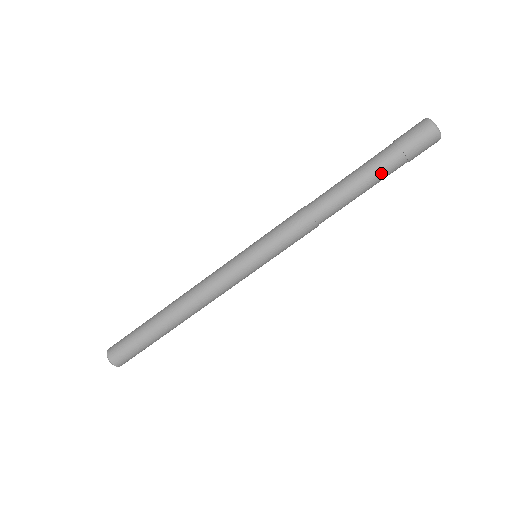
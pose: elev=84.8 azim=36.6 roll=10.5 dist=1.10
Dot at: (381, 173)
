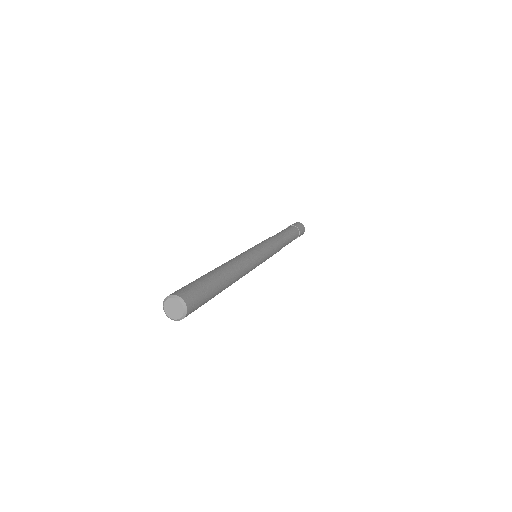
Dot at: (292, 230)
